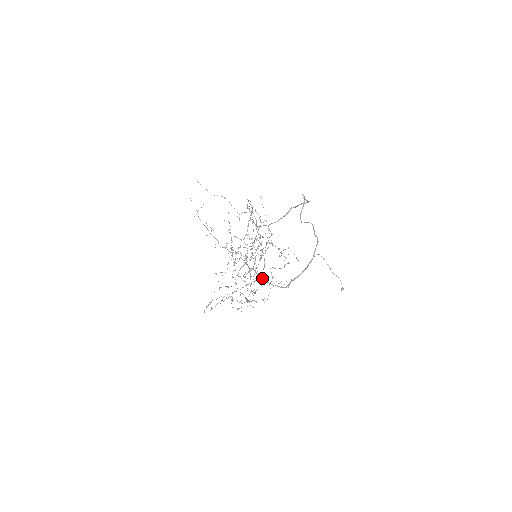
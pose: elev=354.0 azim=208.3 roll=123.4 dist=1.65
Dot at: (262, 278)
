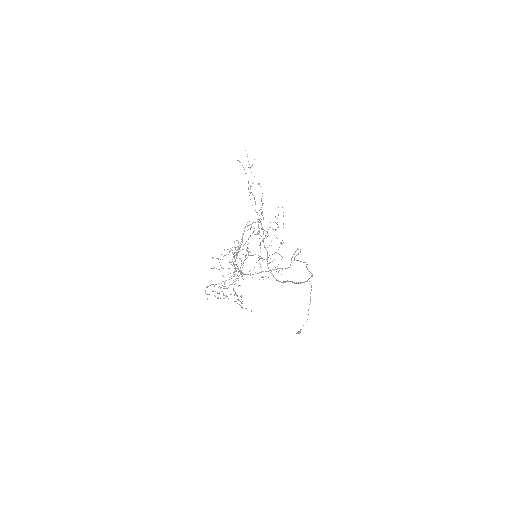
Dot at: (267, 263)
